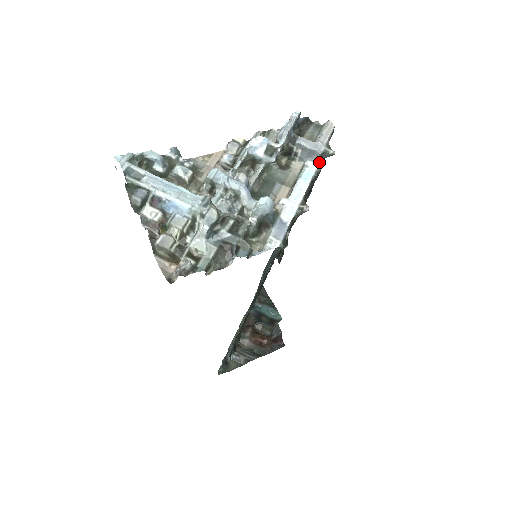
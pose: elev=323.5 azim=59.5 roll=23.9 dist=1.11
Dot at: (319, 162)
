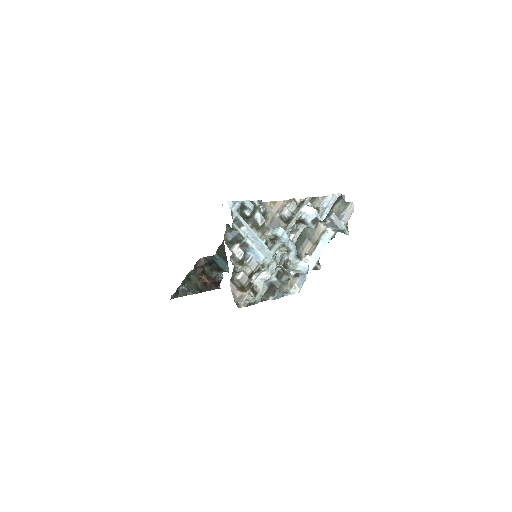
Dot at: (335, 231)
